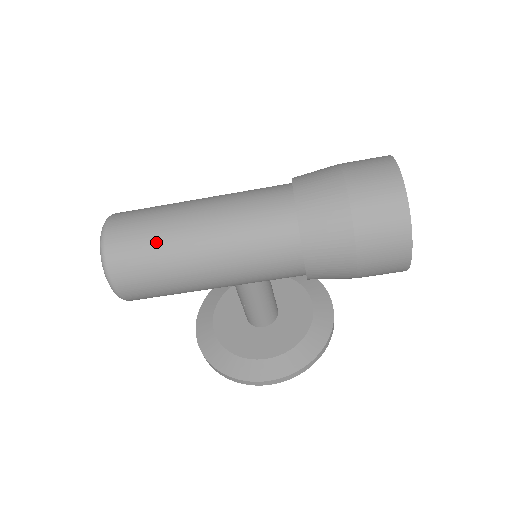
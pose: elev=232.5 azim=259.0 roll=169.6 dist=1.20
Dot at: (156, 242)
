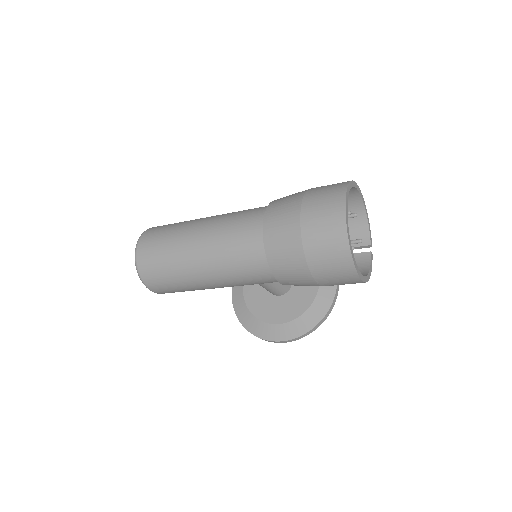
Dot at: (170, 264)
